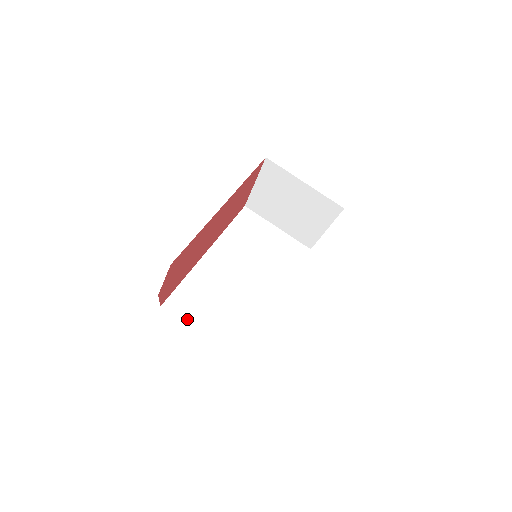
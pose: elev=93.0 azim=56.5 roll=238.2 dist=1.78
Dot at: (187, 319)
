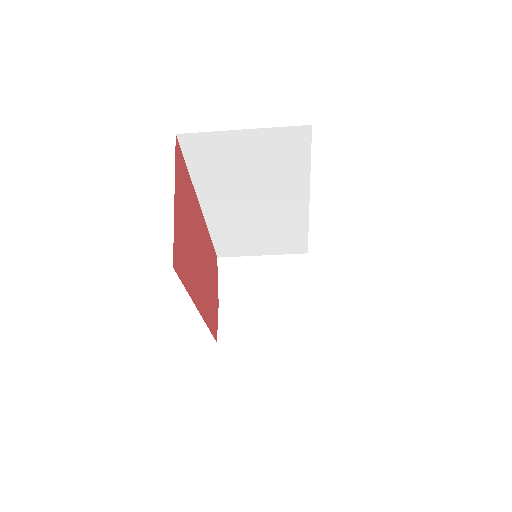
Dot at: (242, 254)
